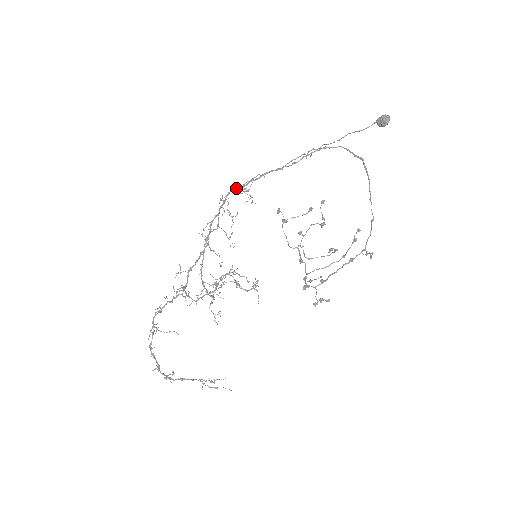
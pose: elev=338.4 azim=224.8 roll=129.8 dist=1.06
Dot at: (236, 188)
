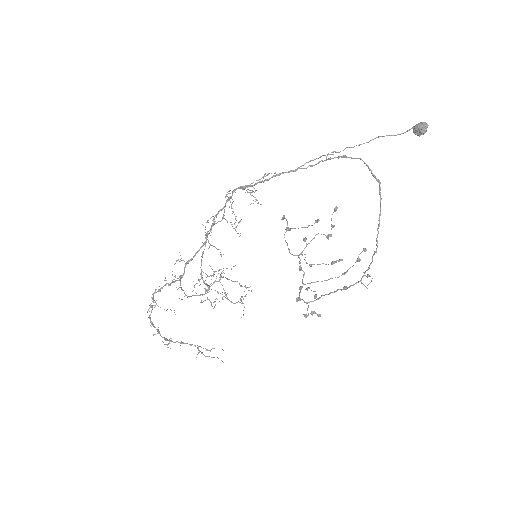
Dot at: (243, 186)
